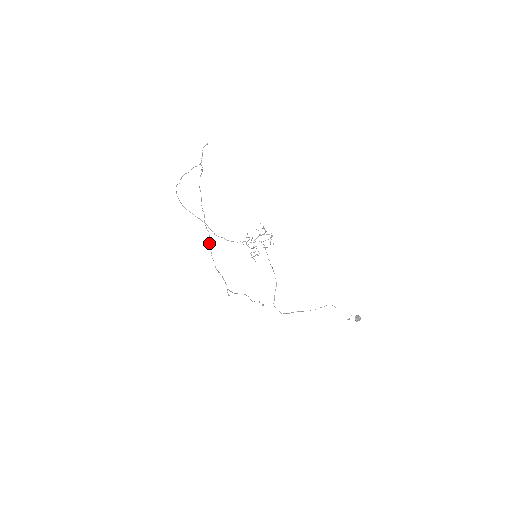
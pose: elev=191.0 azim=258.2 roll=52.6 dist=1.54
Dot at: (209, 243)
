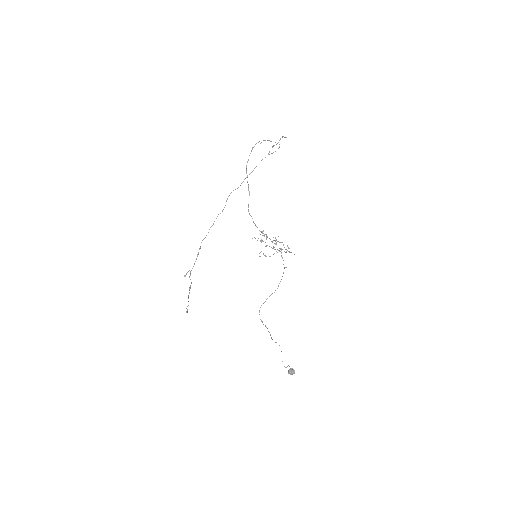
Dot at: (218, 214)
